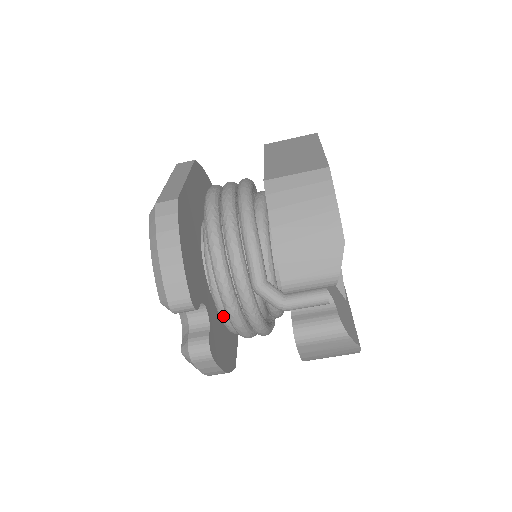
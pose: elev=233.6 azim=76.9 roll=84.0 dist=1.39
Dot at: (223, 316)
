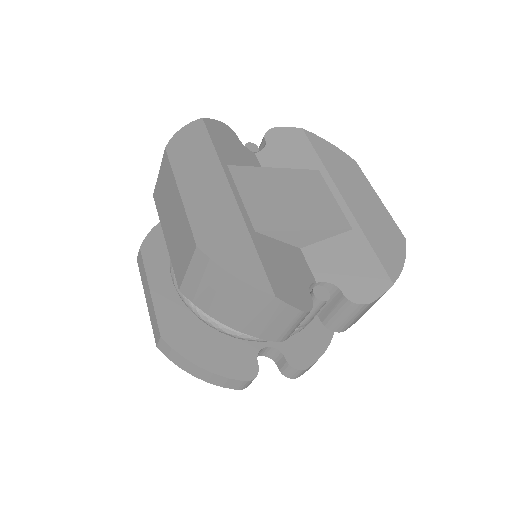
Dot at: occluded
